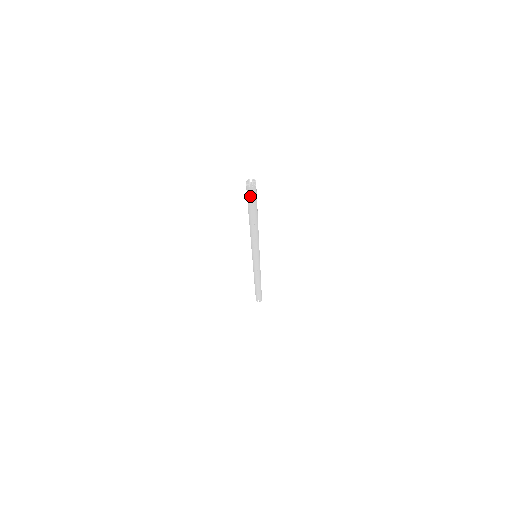
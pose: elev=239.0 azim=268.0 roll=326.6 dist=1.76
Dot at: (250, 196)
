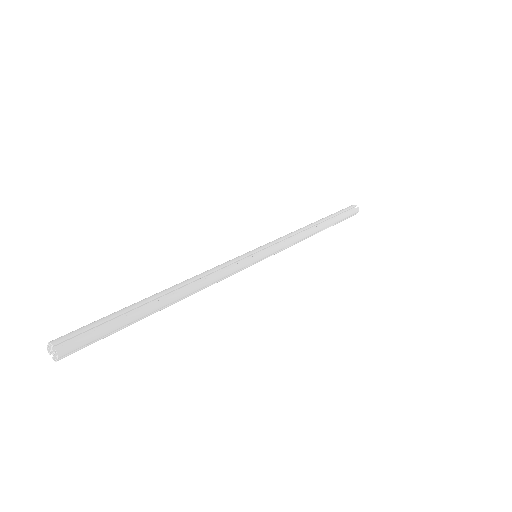
Dot at: occluded
